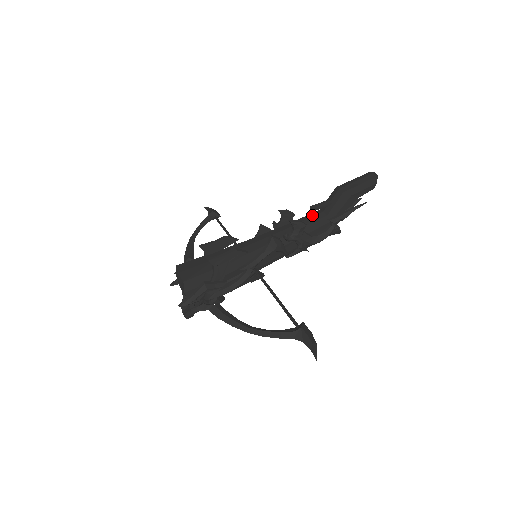
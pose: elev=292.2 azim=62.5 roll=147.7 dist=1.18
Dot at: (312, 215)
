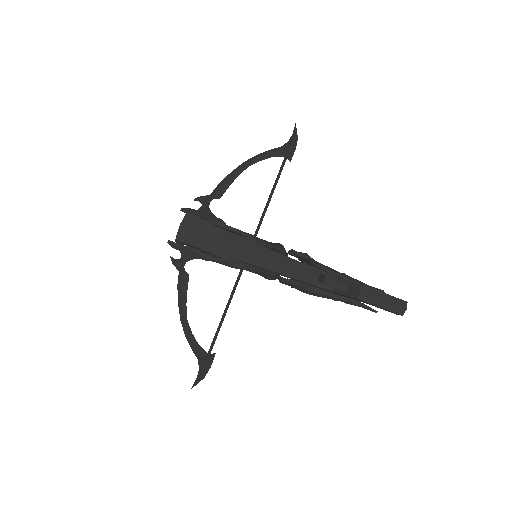
Dot at: (320, 282)
